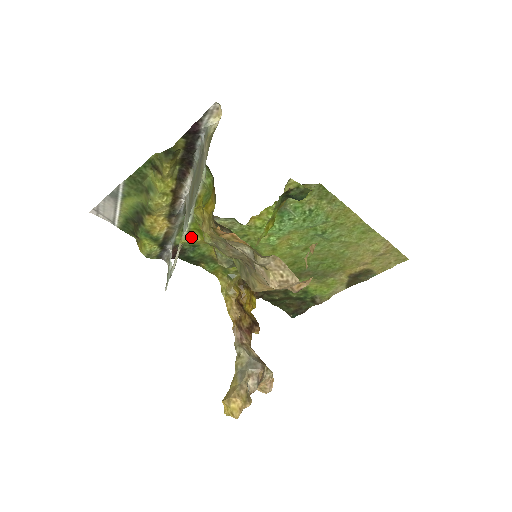
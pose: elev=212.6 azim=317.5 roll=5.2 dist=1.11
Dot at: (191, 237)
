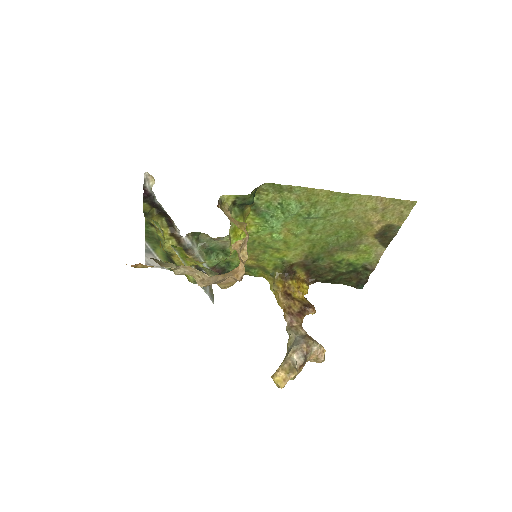
Dot at: (188, 263)
